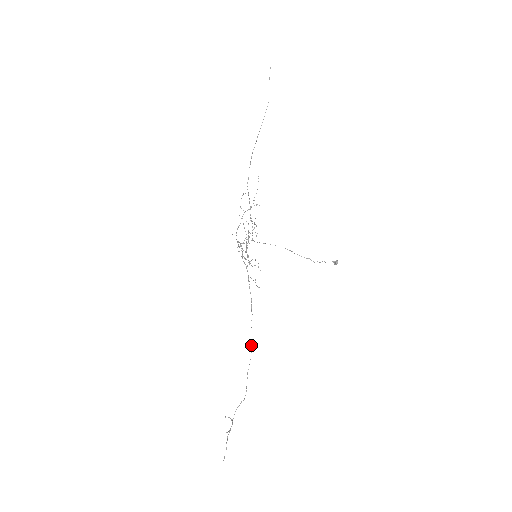
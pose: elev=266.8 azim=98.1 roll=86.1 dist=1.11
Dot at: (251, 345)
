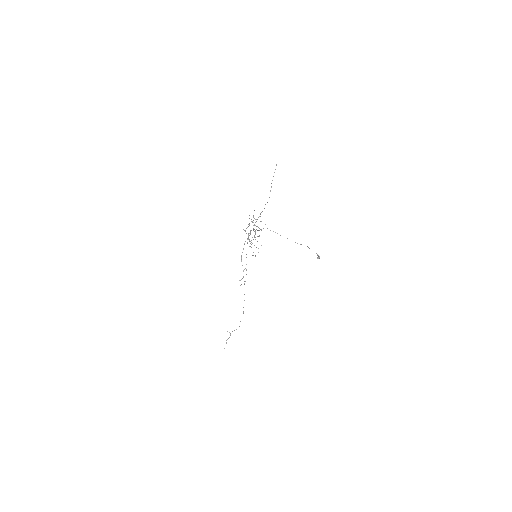
Dot at: occluded
